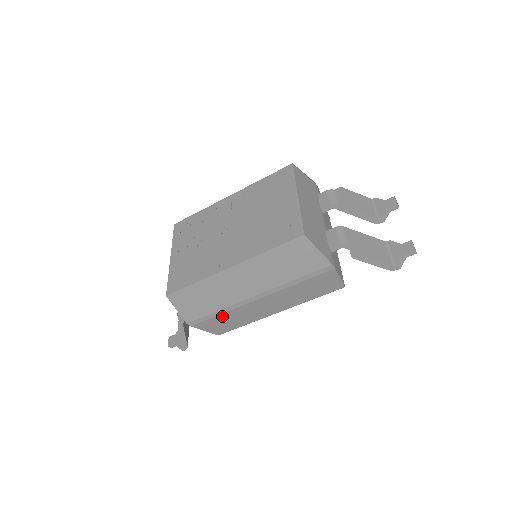
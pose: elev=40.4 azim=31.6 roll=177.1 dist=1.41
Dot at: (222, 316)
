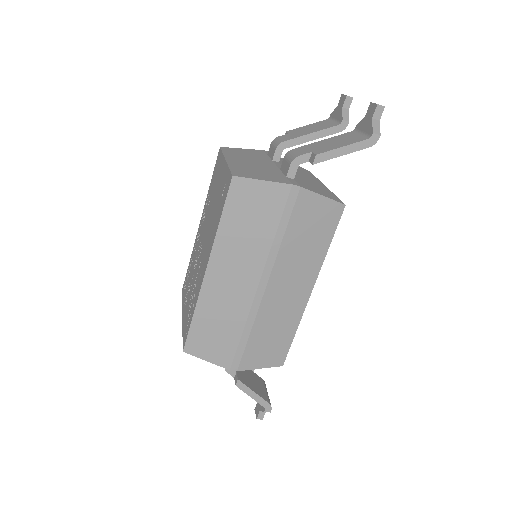
Dot at: (255, 336)
